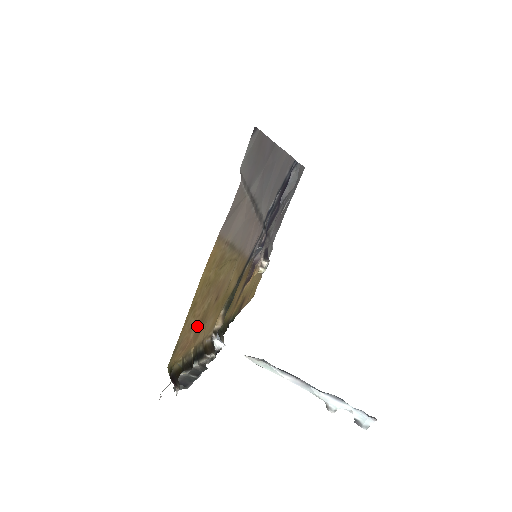
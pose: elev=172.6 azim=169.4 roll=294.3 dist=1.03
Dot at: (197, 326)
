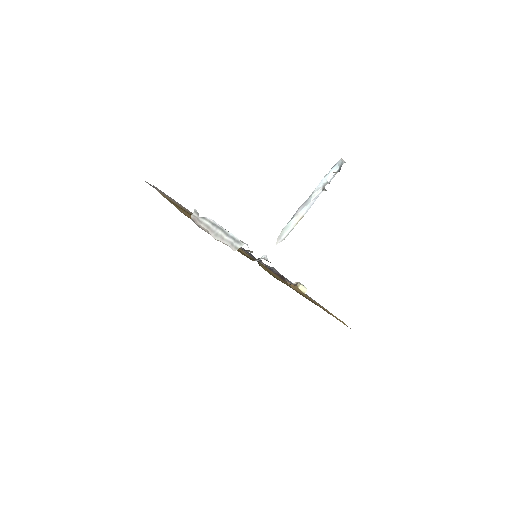
Dot at: occluded
